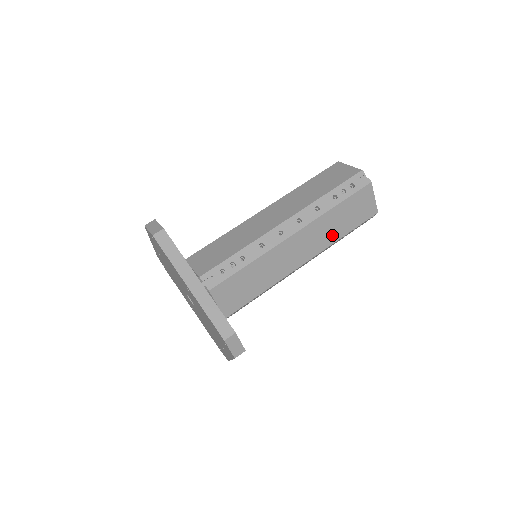
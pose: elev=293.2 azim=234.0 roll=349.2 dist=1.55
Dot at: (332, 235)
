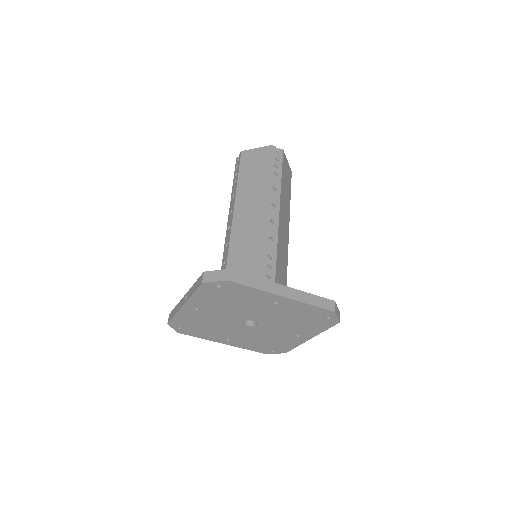
Dot at: (287, 204)
